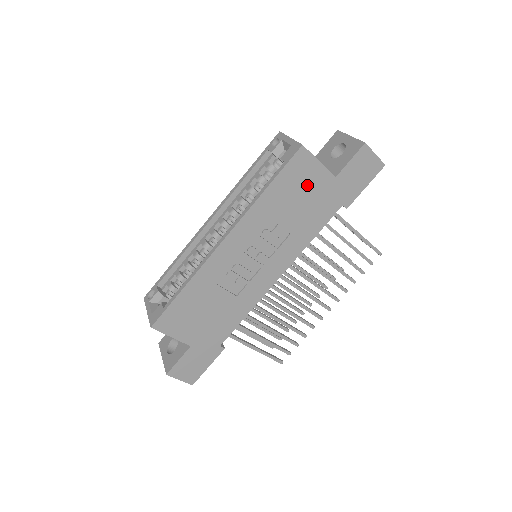
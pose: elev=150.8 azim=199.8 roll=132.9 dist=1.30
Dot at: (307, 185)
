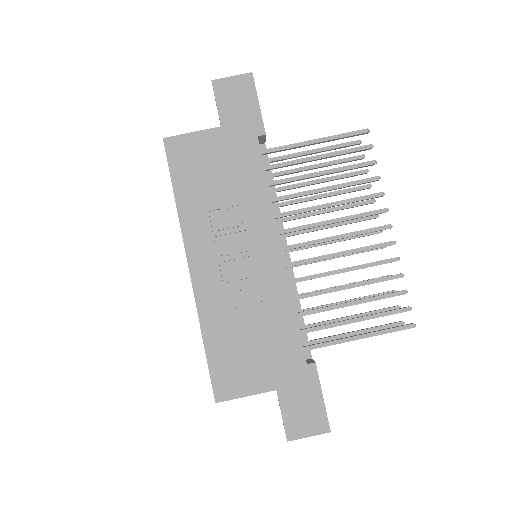
Dot at: (205, 158)
